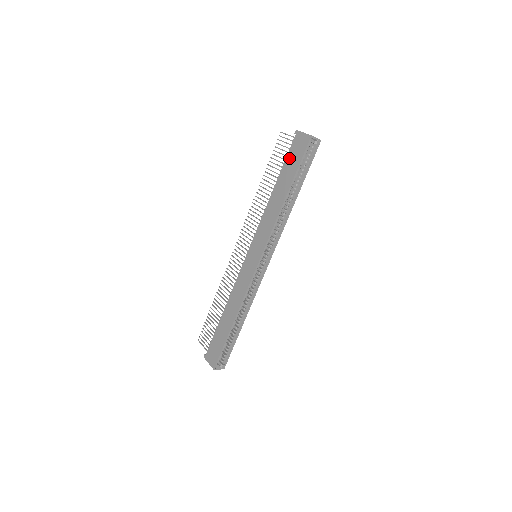
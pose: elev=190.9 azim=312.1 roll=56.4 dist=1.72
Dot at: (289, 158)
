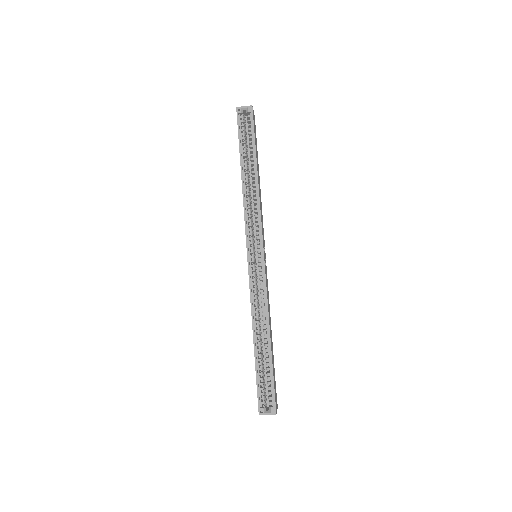
Dot at: occluded
